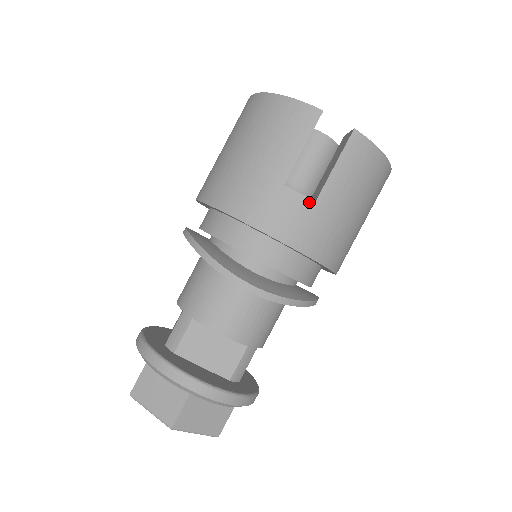
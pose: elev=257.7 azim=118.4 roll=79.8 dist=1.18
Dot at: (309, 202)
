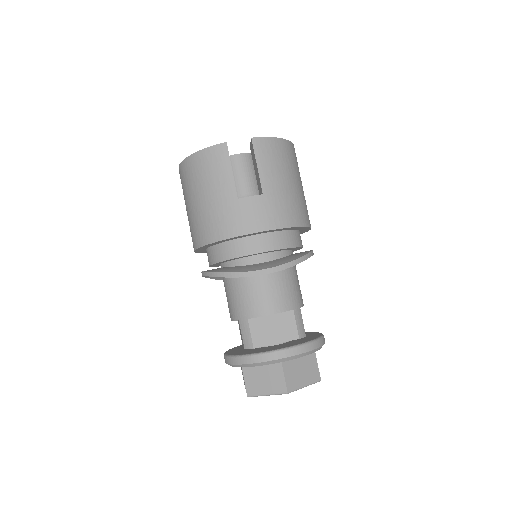
Dot at: (259, 197)
